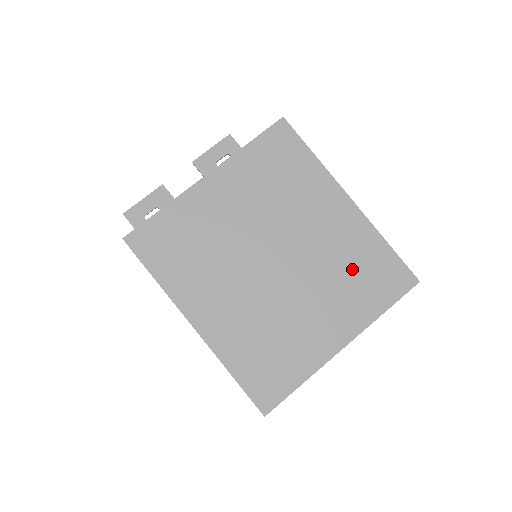
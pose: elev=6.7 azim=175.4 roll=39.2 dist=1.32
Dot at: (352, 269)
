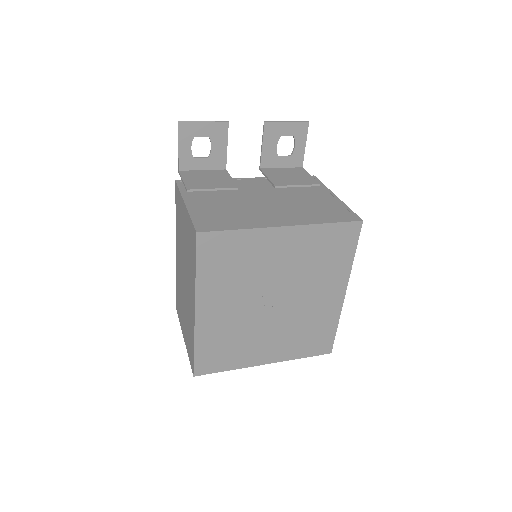
Dot at: (308, 330)
